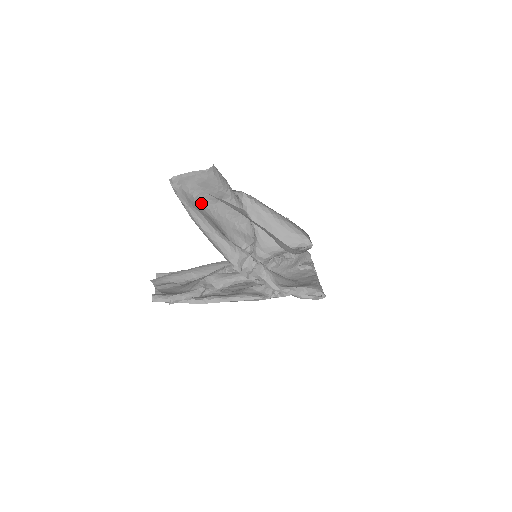
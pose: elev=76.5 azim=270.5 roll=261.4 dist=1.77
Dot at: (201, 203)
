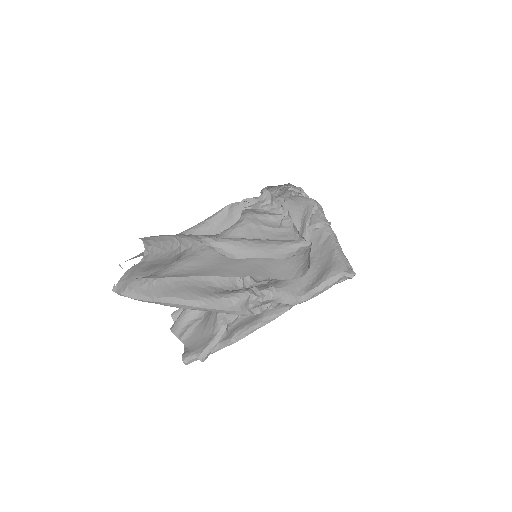
Dot at: (163, 278)
